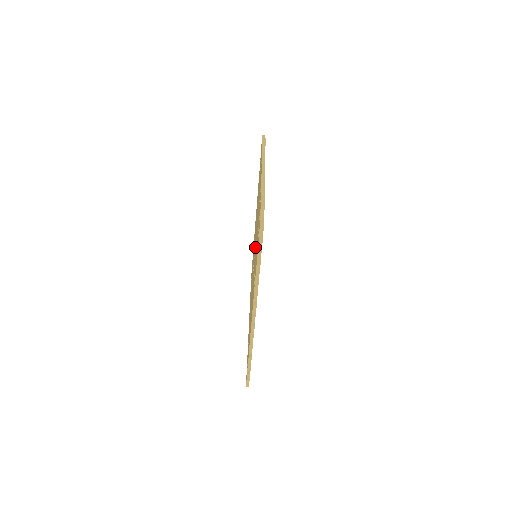
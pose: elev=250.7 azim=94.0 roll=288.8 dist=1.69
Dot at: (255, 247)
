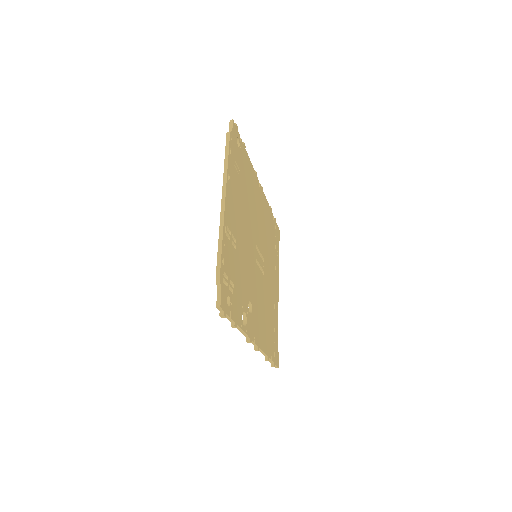
Dot at: occluded
